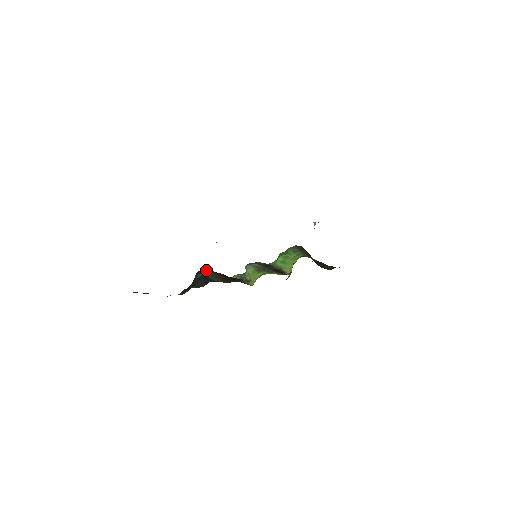
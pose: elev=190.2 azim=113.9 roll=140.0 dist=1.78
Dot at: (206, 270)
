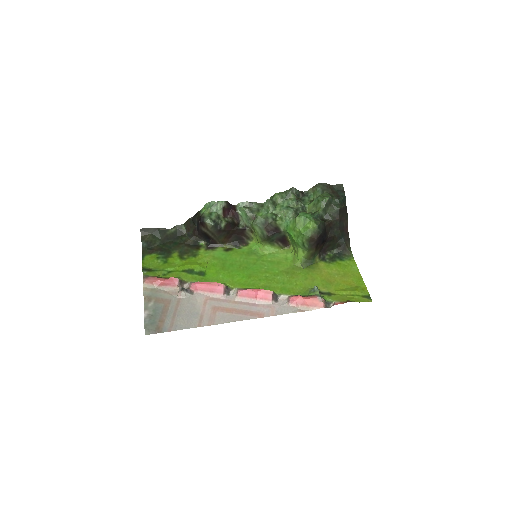
Dot at: (210, 228)
